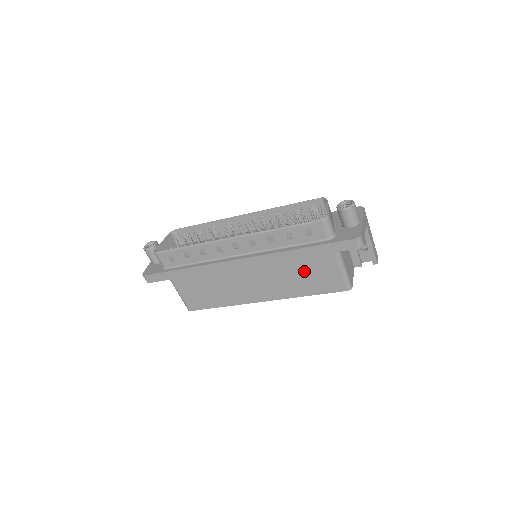
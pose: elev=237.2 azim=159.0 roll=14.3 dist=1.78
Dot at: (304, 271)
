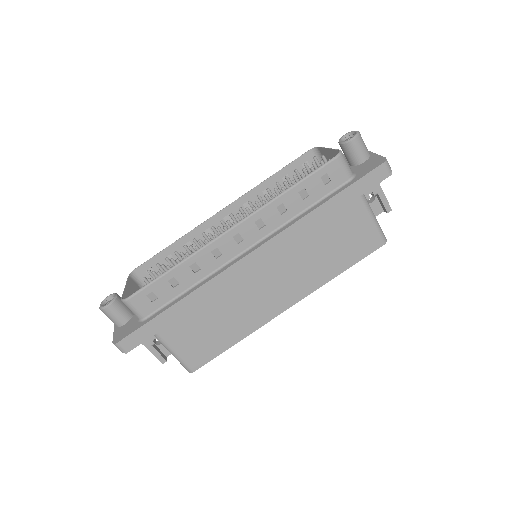
Dot at: (330, 239)
